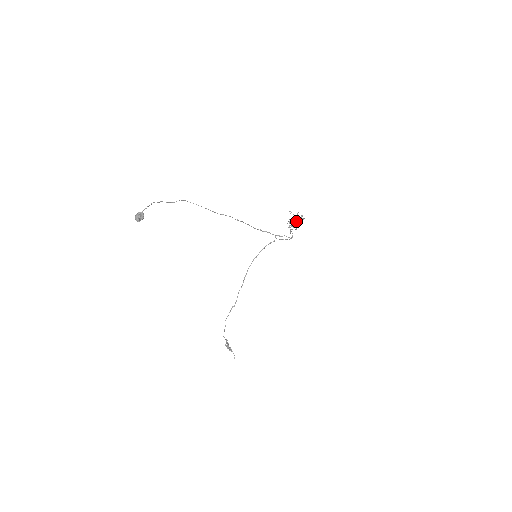
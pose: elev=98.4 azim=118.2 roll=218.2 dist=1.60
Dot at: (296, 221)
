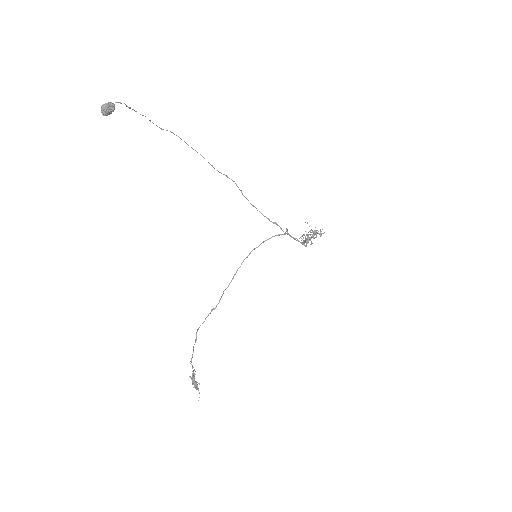
Dot at: (313, 233)
